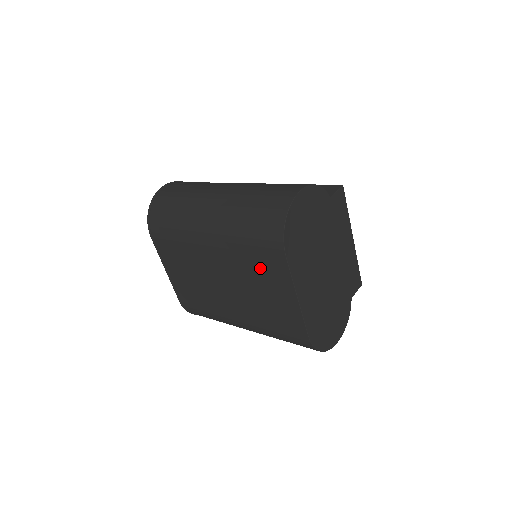
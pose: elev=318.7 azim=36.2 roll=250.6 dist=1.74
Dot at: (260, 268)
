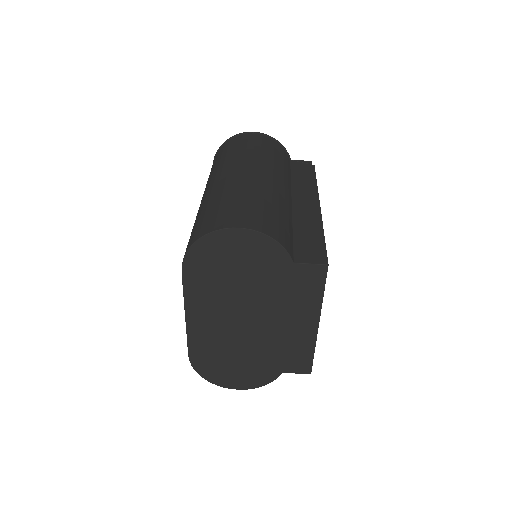
Dot at: occluded
